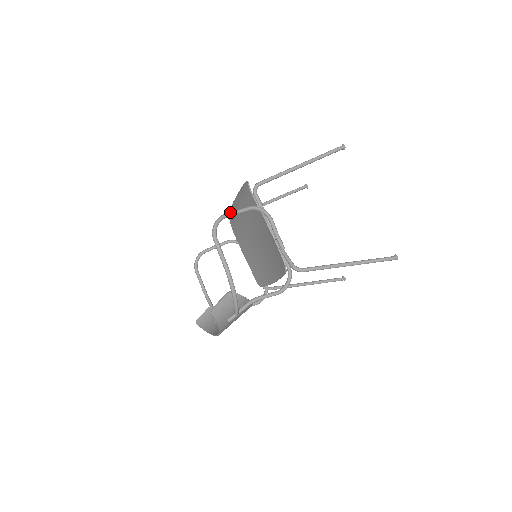
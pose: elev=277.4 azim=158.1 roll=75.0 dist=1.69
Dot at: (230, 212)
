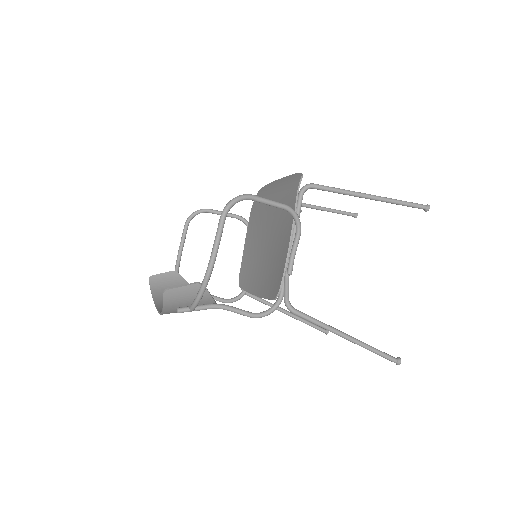
Dot at: (260, 197)
